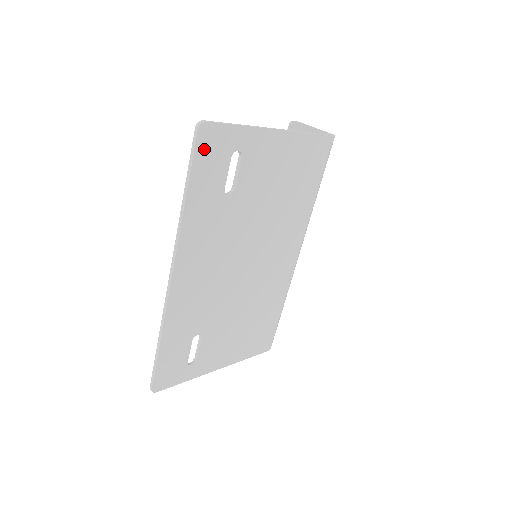
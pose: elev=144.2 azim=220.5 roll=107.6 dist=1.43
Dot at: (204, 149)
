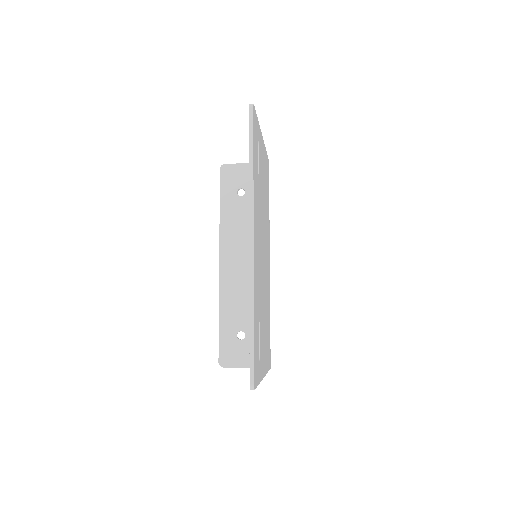
Dot at: (254, 127)
